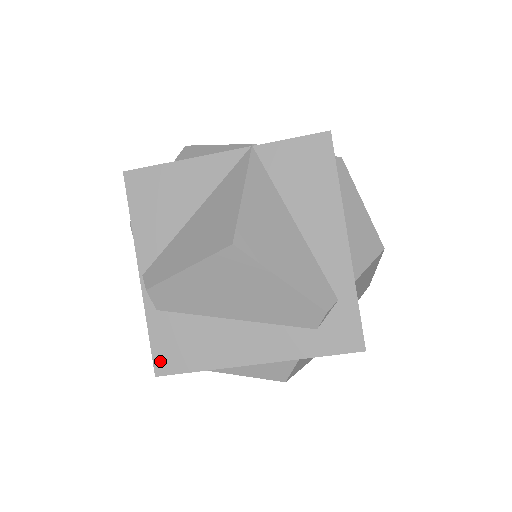
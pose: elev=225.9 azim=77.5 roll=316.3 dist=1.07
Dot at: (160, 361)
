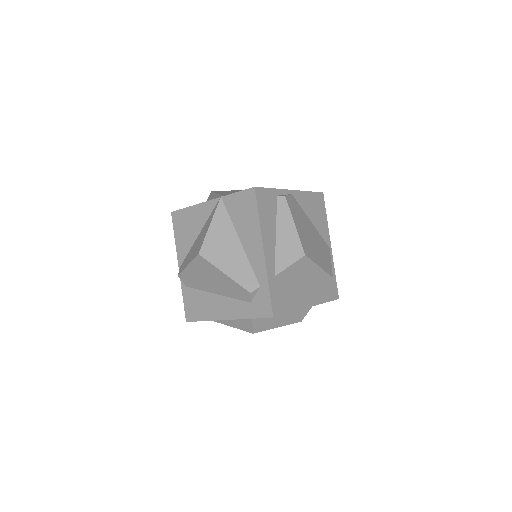
Dot at: (188, 314)
